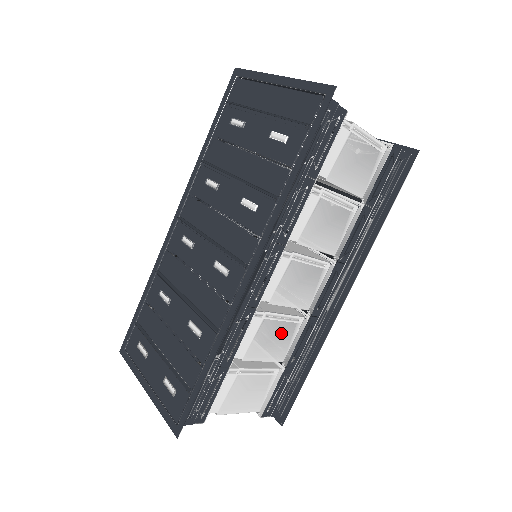
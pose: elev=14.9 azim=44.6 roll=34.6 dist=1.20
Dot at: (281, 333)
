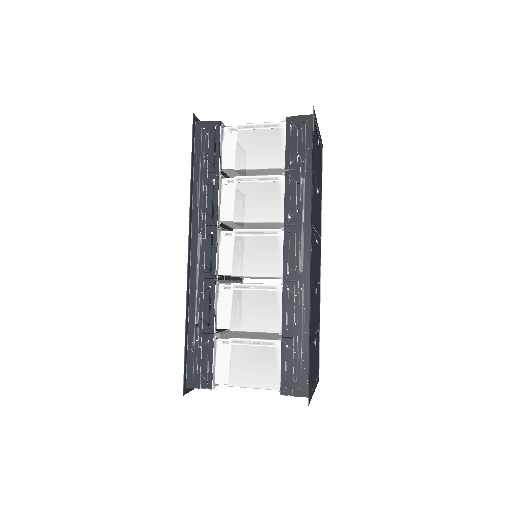
Dot at: (262, 302)
